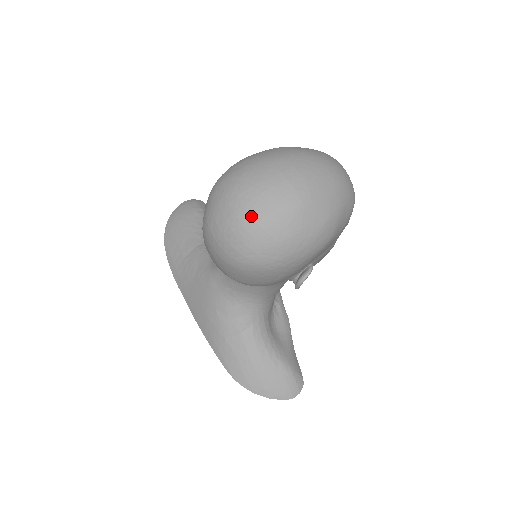
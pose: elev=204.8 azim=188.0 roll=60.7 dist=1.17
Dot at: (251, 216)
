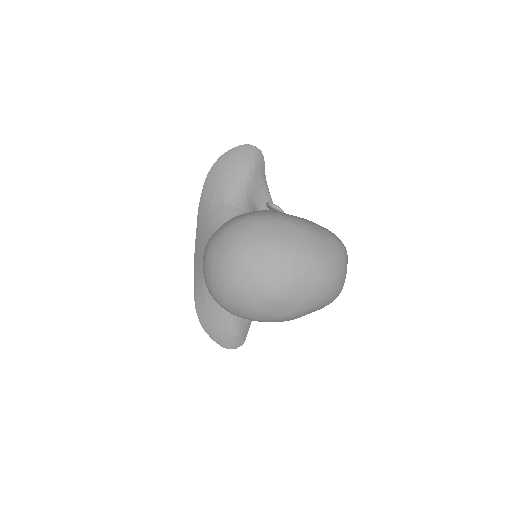
Dot at: (233, 282)
